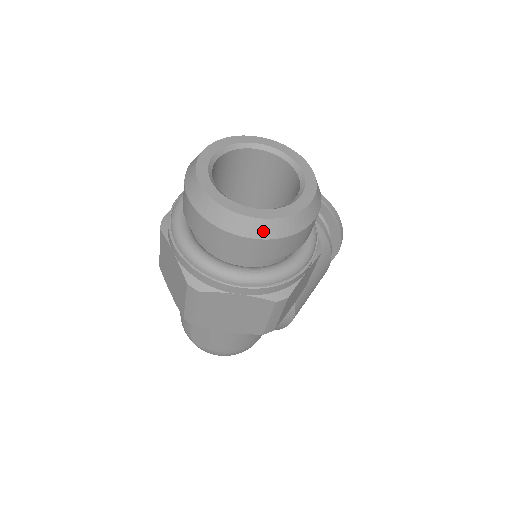
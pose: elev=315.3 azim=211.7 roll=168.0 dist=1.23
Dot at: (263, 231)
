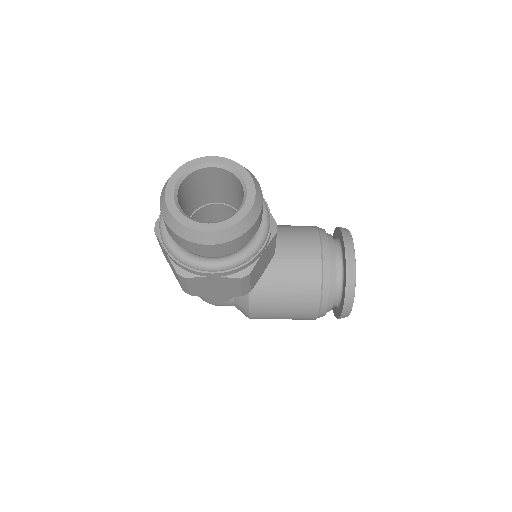
Dot at: (170, 222)
